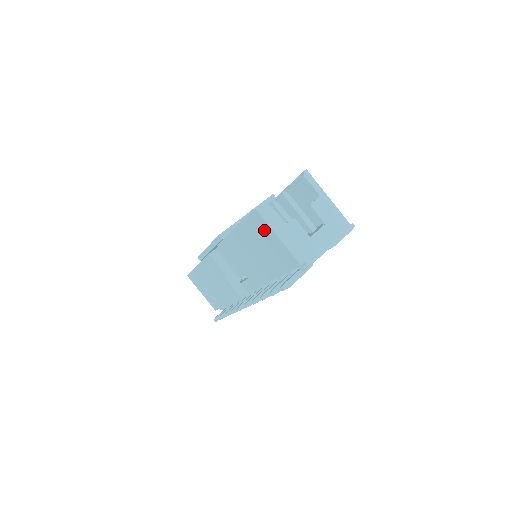
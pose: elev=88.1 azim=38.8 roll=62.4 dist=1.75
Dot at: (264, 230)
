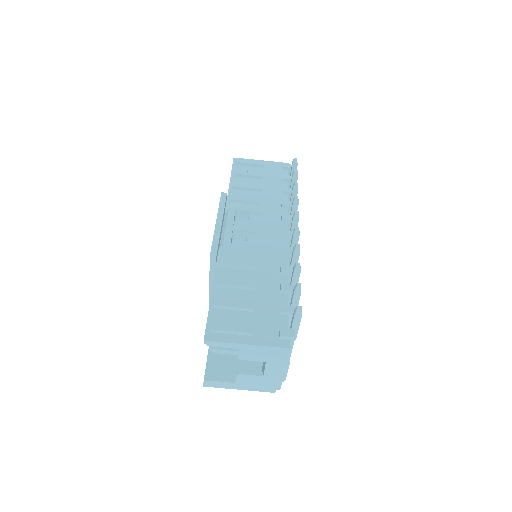
Dot at: occluded
